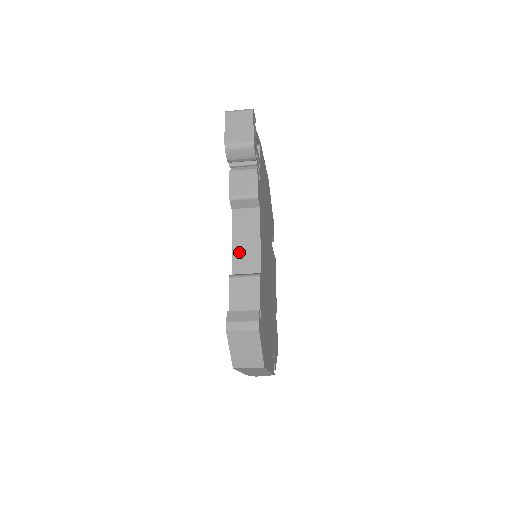
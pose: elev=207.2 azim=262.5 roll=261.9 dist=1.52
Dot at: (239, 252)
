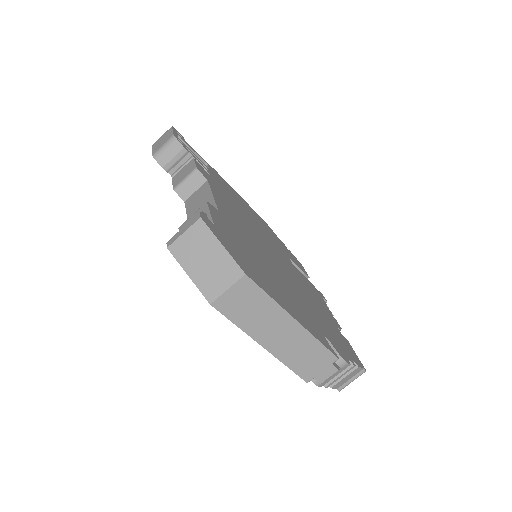
Dot at: occluded
